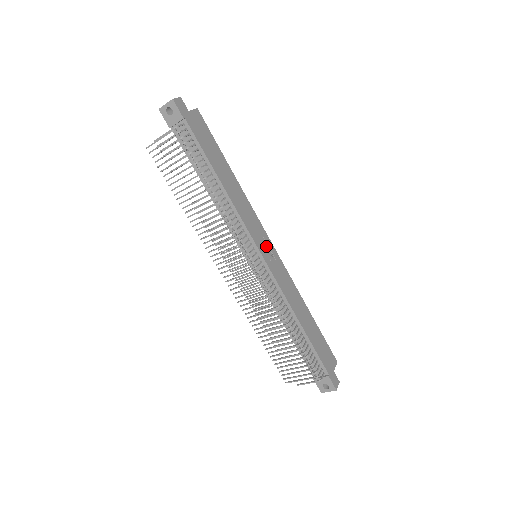
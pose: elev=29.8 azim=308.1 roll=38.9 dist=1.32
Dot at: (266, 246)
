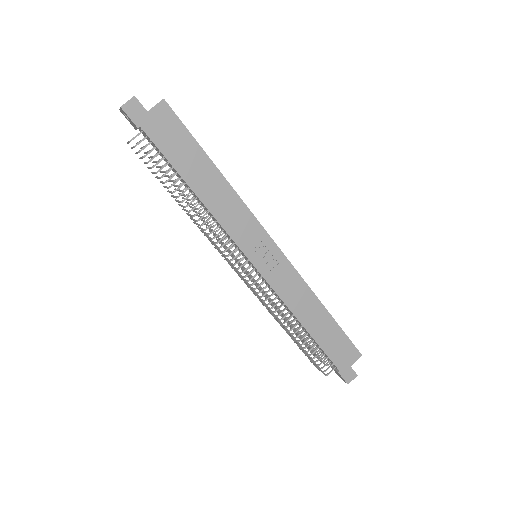
Dot at: (264, 250)
